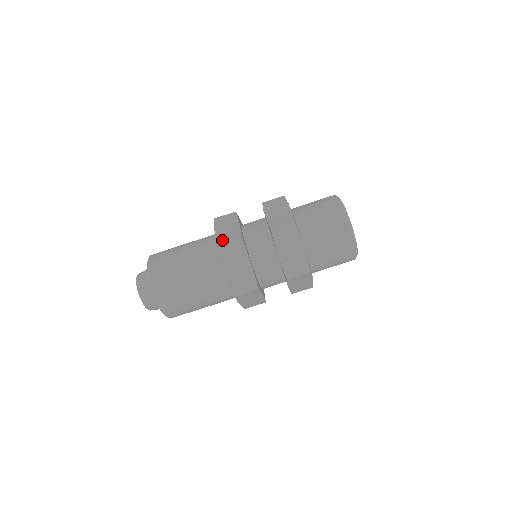
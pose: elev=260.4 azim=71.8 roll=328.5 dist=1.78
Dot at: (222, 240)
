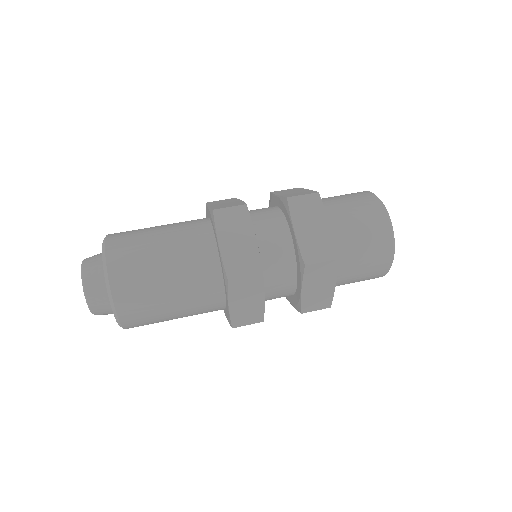
Dot at: (219, 207)
